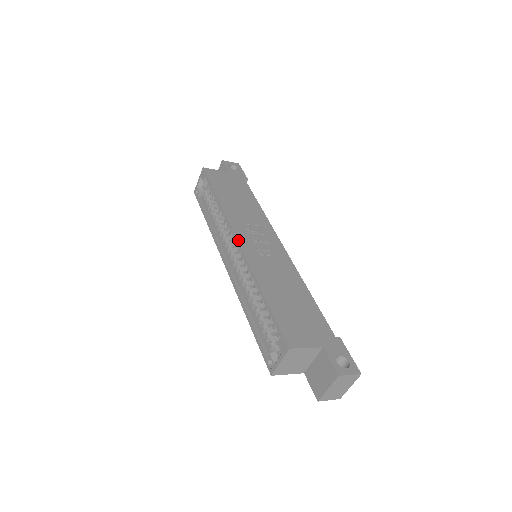
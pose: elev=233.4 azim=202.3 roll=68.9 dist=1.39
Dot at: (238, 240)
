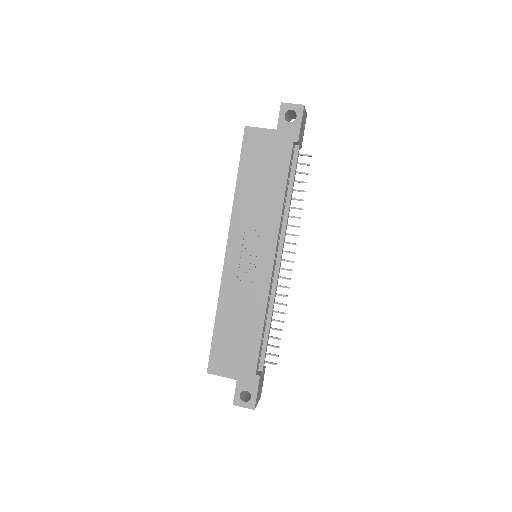
Dot at: (226, 253)
